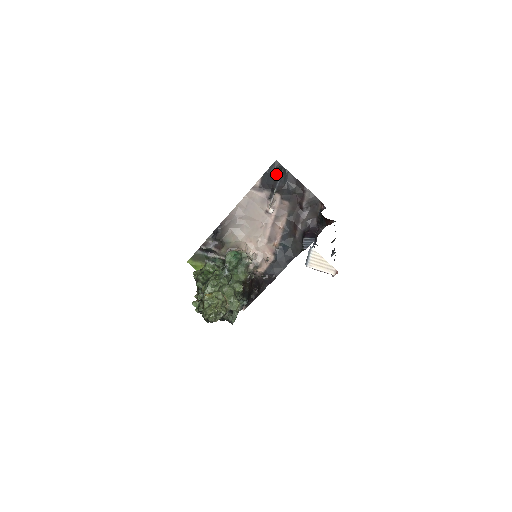
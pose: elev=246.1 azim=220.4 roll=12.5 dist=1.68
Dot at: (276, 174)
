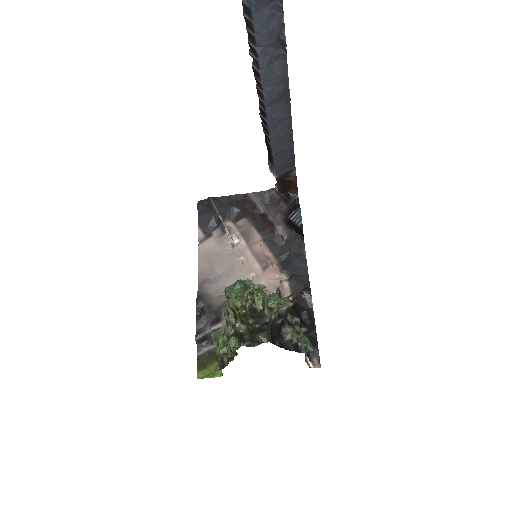
Dot at: (208, 208)
